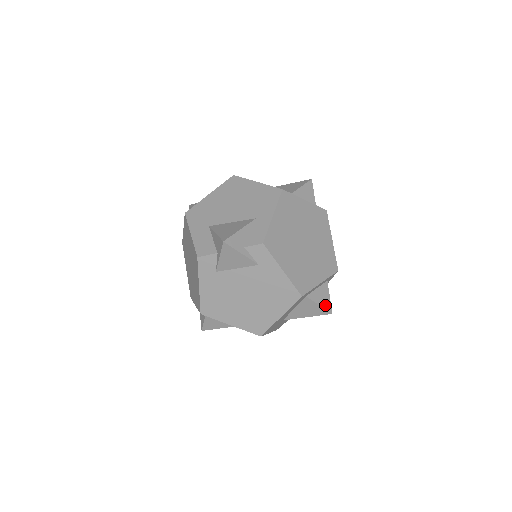
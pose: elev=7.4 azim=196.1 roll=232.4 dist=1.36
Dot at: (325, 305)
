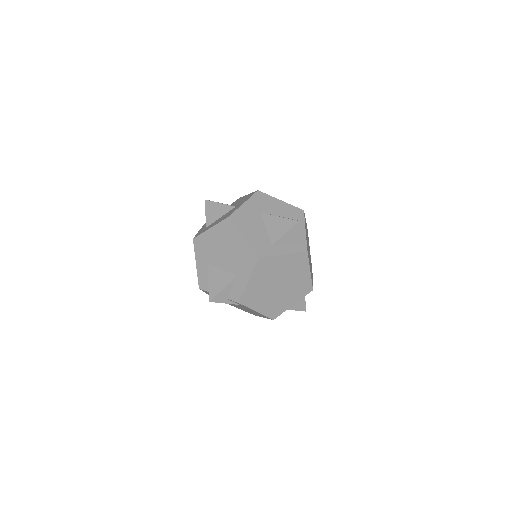
Dot at: (300, 308)
